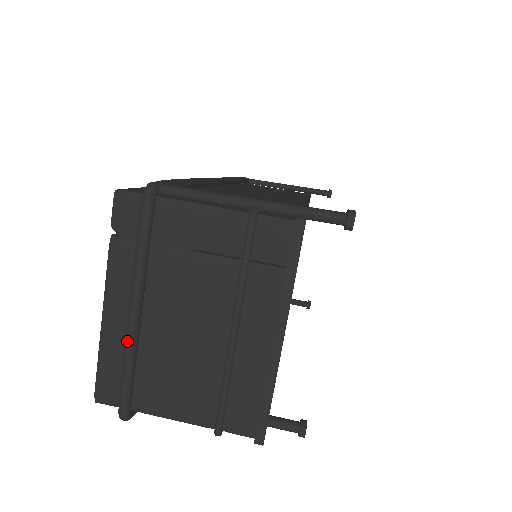
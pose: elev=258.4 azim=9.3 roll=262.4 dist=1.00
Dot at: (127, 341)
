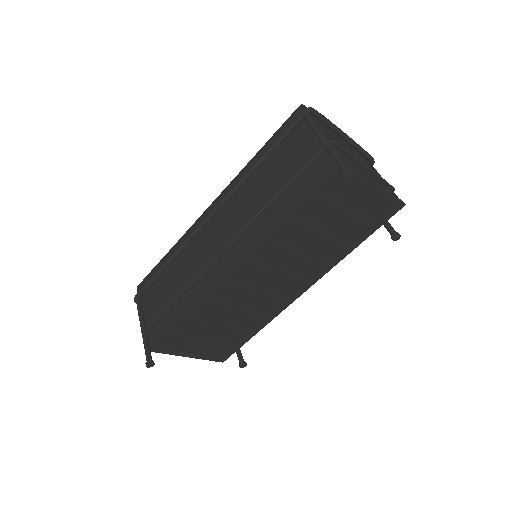
Dot at: occluded
